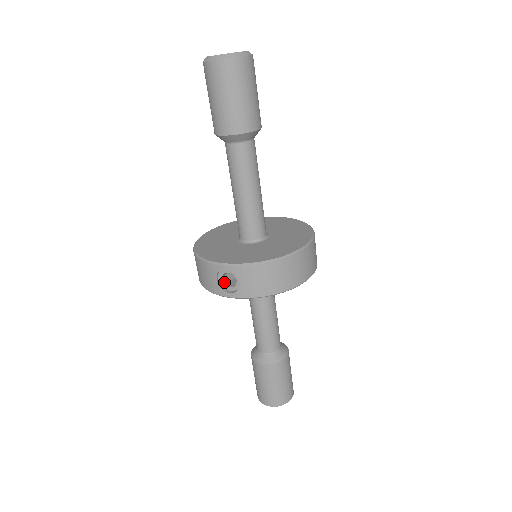
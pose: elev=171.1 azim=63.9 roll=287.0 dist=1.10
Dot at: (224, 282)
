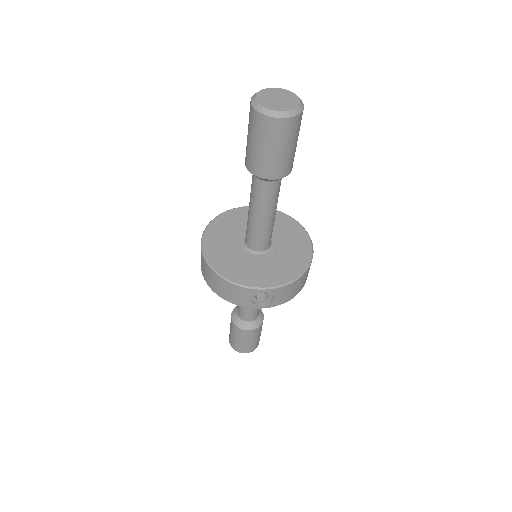
Dot at: (256, 298)
